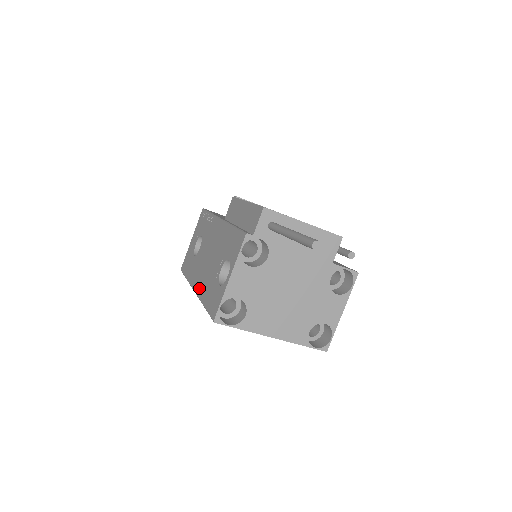
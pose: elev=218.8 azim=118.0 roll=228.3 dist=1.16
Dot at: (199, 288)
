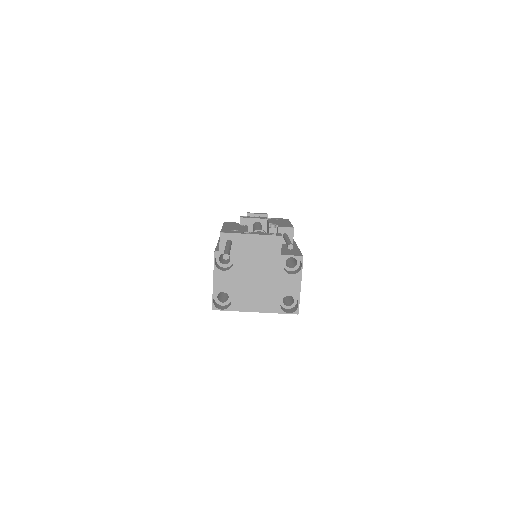
Dot at: occluded
